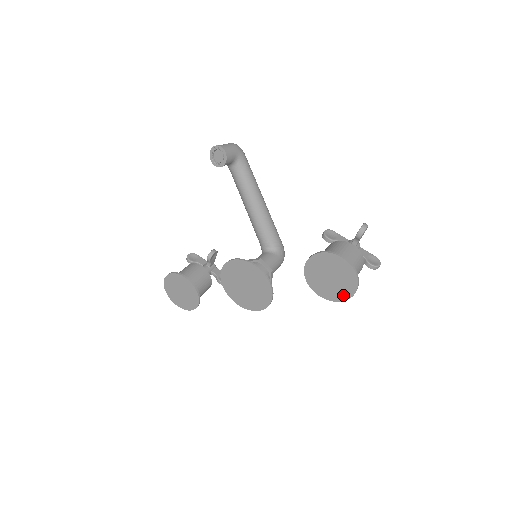
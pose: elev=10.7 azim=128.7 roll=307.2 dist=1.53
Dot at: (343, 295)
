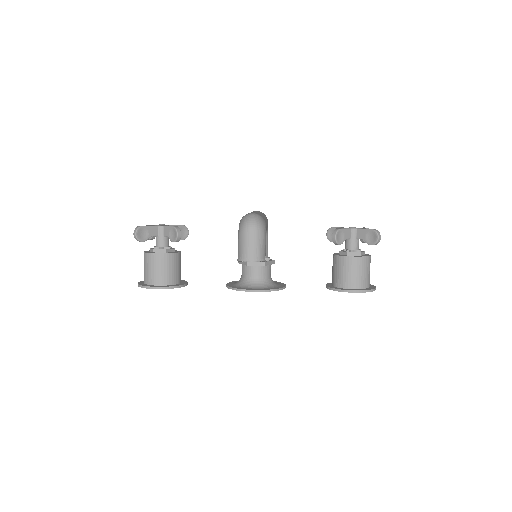
Dot at: occluded
